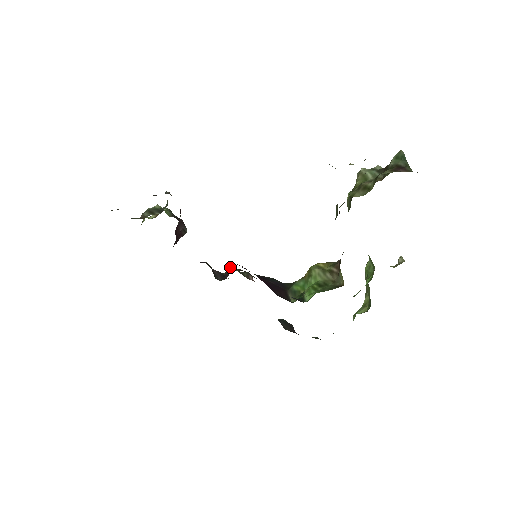
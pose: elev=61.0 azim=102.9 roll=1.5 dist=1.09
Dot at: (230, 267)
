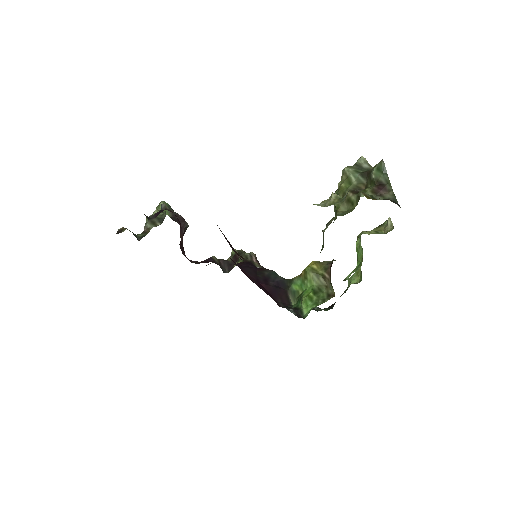
Dot at: occluded
